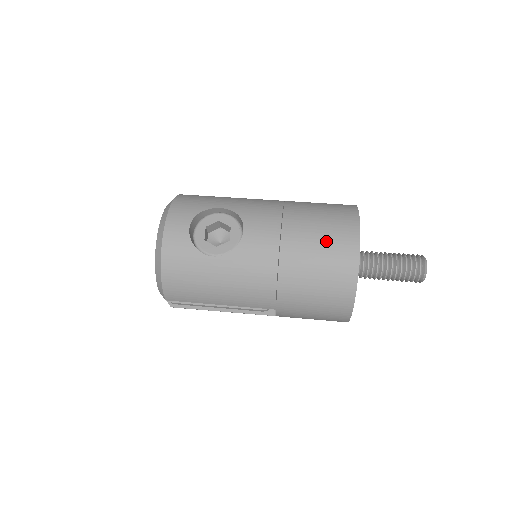
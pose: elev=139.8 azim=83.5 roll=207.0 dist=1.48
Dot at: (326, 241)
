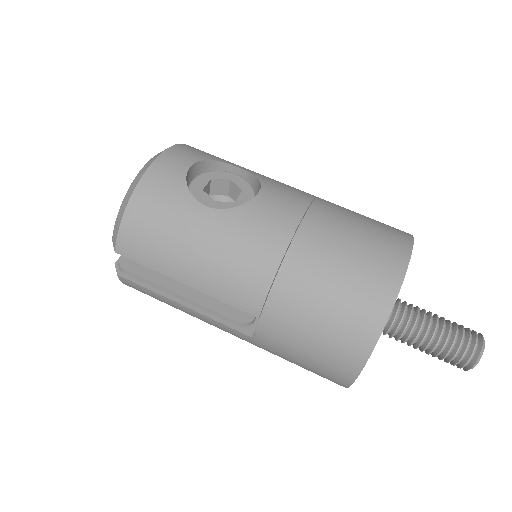
Dot at: (364, 241)
